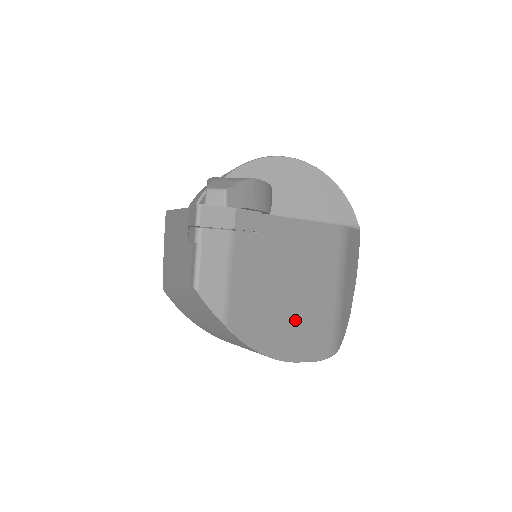
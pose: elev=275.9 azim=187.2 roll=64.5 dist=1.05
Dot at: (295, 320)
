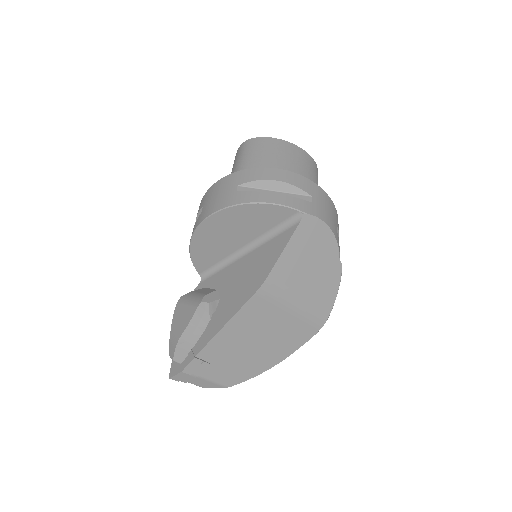
Dot at: (270, 349)
